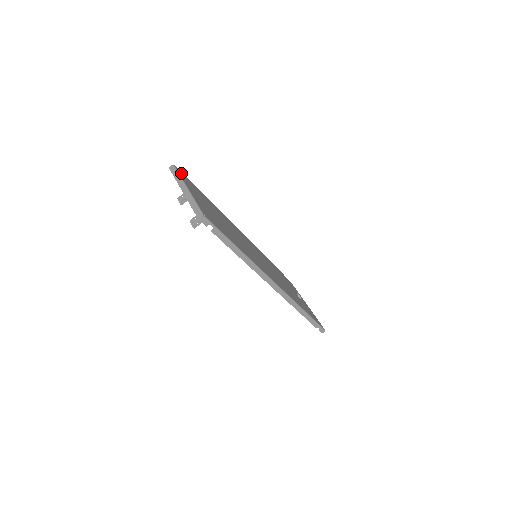
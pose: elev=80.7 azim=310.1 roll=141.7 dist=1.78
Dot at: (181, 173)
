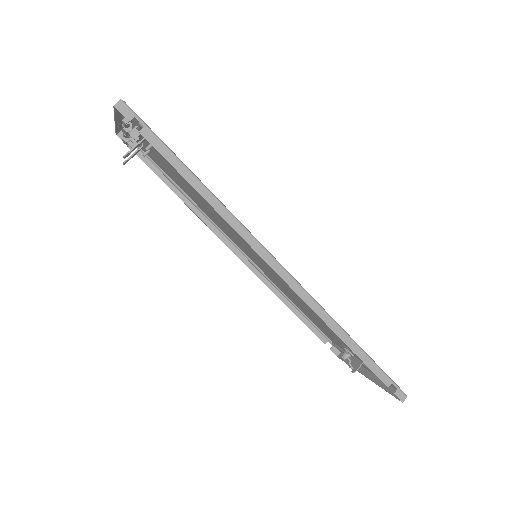
Dot at: occluded
